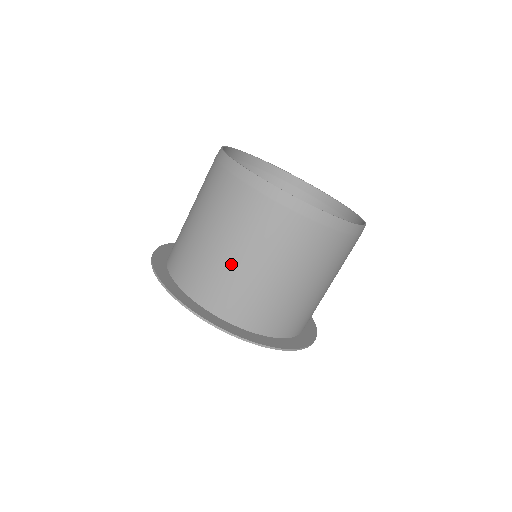
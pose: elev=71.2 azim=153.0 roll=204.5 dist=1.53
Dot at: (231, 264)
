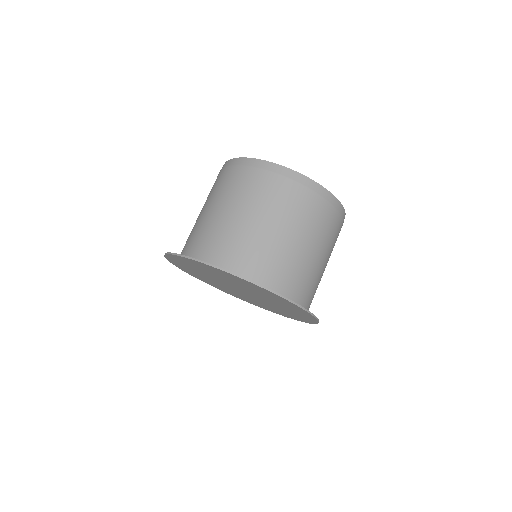
Dot at: (283, 244)
